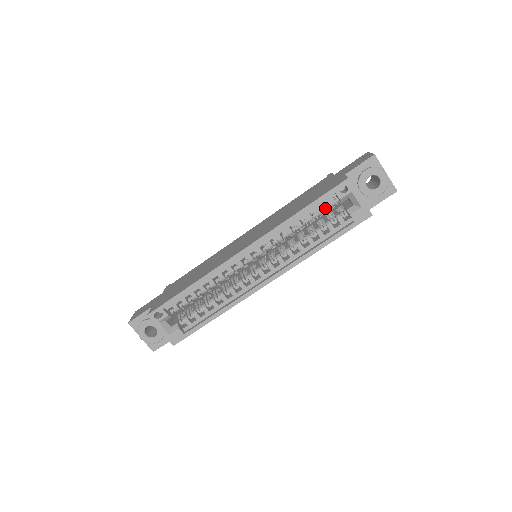
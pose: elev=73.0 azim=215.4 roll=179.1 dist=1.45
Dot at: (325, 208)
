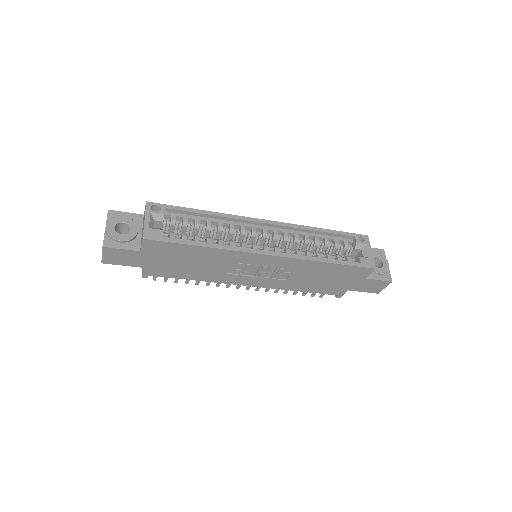
Dot at: (340, 245)
